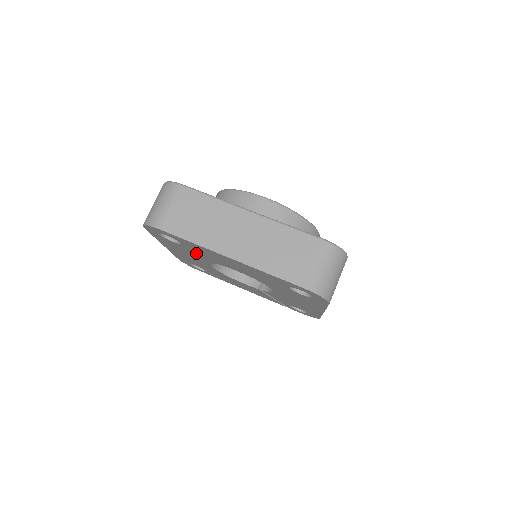
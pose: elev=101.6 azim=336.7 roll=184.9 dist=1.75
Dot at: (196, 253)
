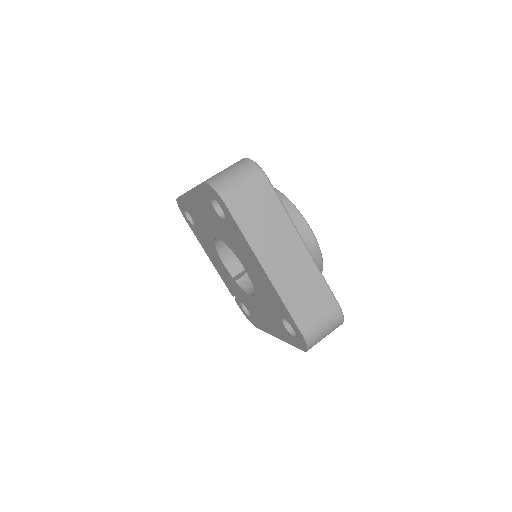
Dot at: (224, 231)
